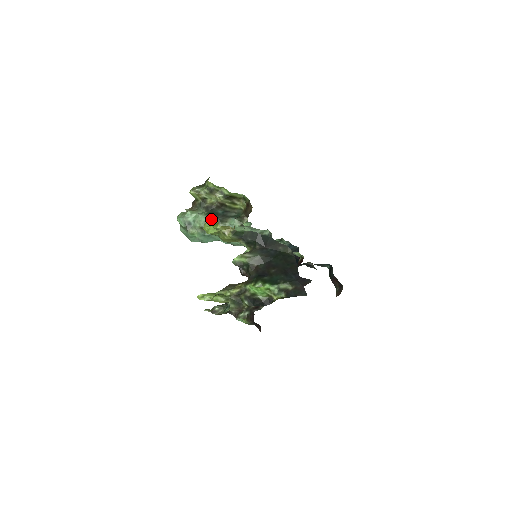
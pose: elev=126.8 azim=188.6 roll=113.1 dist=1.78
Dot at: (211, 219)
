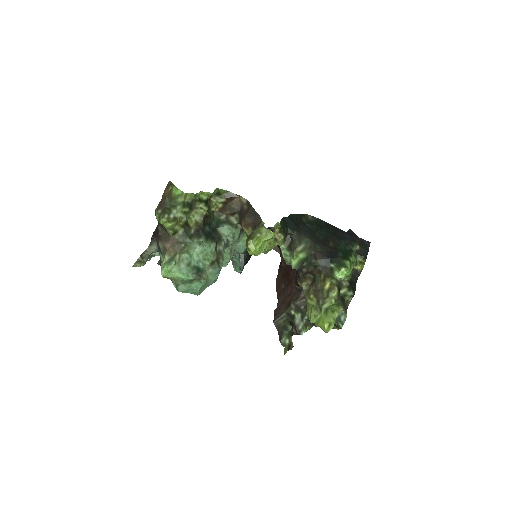
Dot at: (215, 243)
